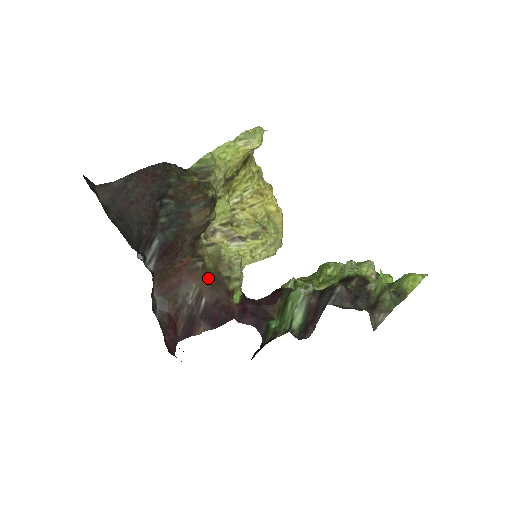
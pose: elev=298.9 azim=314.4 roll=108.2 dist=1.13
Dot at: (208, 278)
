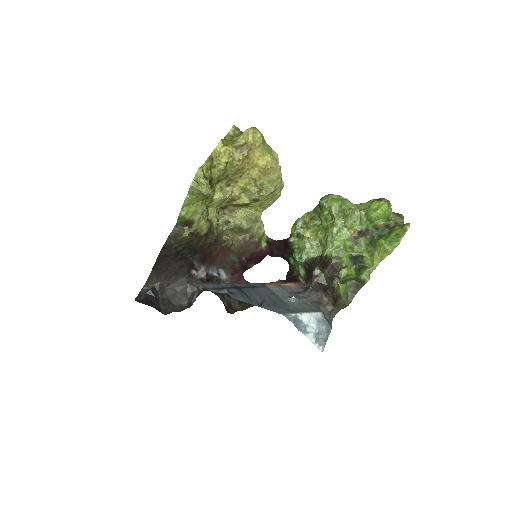
Dot at: (238, 250)
